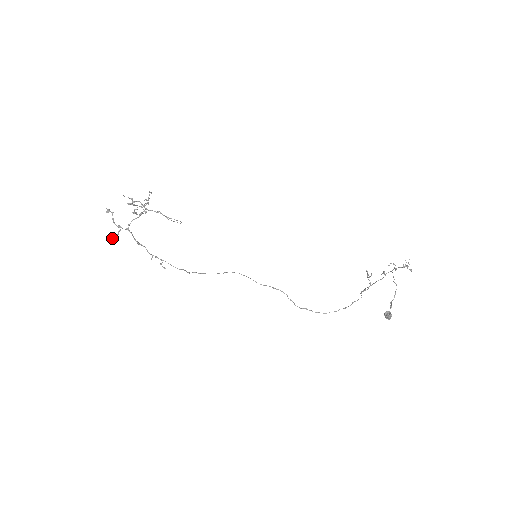
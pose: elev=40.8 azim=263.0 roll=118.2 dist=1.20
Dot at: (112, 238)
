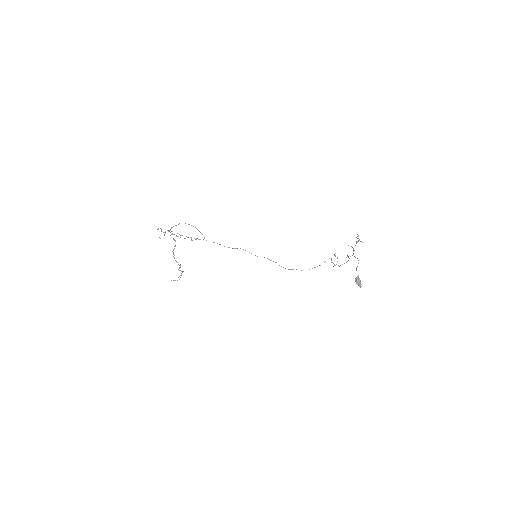
Dot at: (160, 238)
